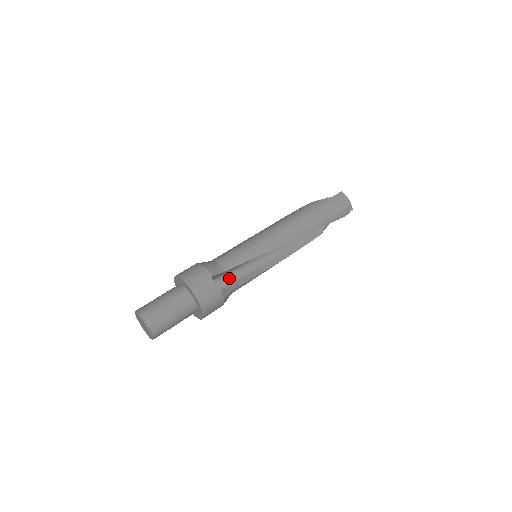
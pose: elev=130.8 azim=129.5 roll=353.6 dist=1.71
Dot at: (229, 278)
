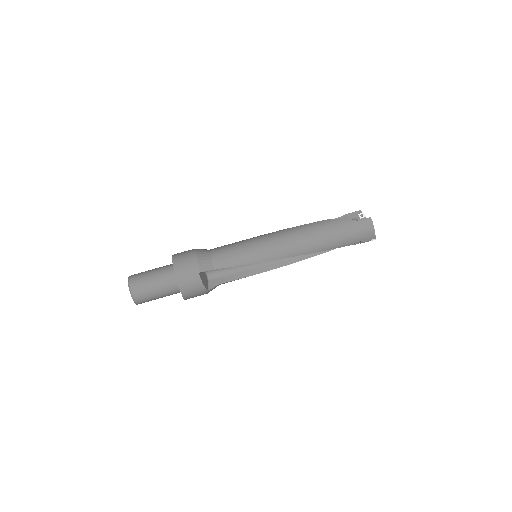
Dot at: (221, 271)
